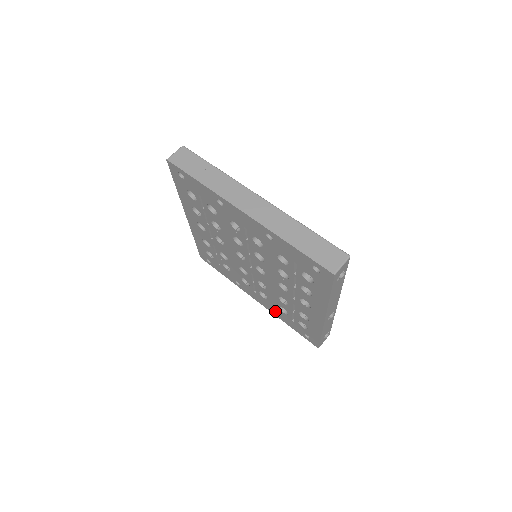
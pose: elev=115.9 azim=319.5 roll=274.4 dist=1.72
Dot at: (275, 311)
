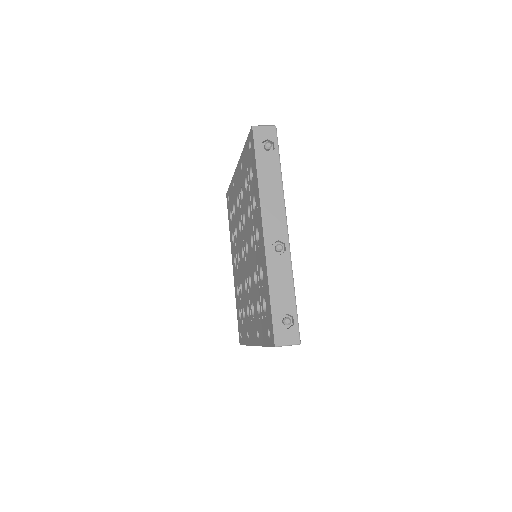
Dot at: occluded
